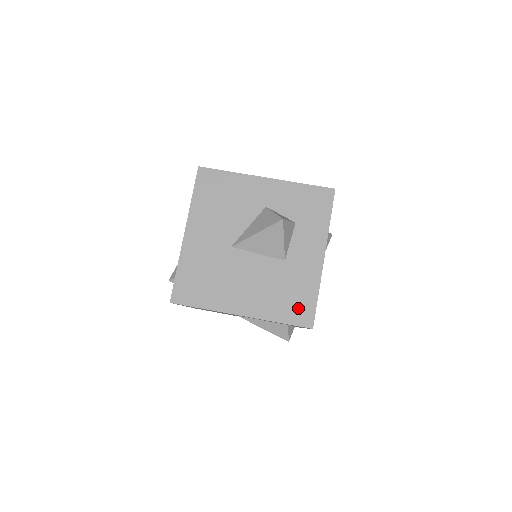
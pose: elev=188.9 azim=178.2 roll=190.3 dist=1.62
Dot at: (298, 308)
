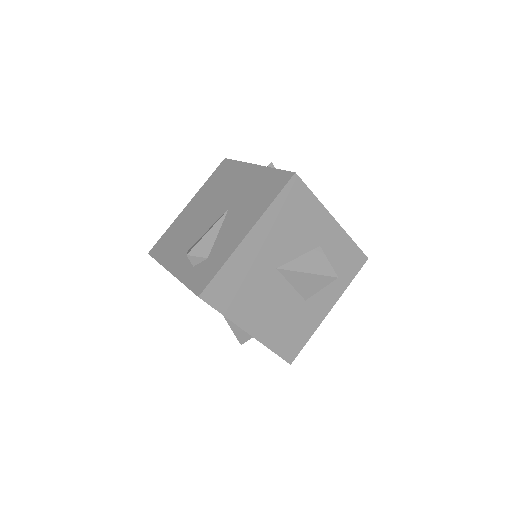
Dot at: (291, 344)
